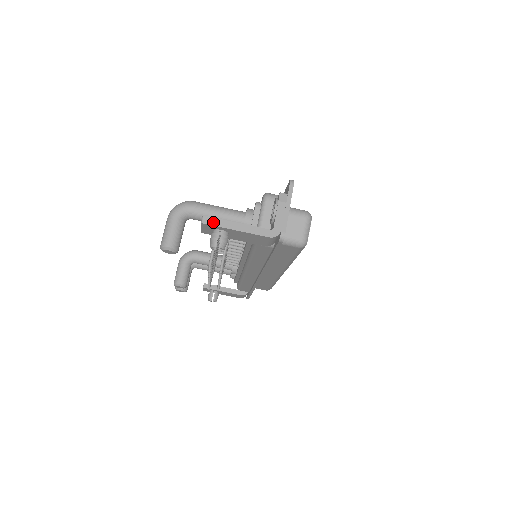
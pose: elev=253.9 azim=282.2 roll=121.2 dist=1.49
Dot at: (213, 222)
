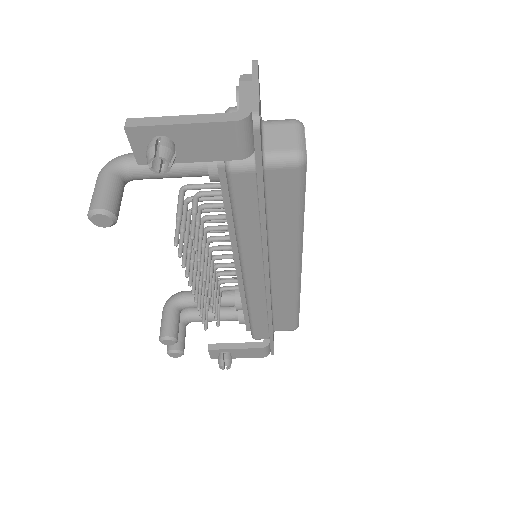
Dot at: (142, 122)
